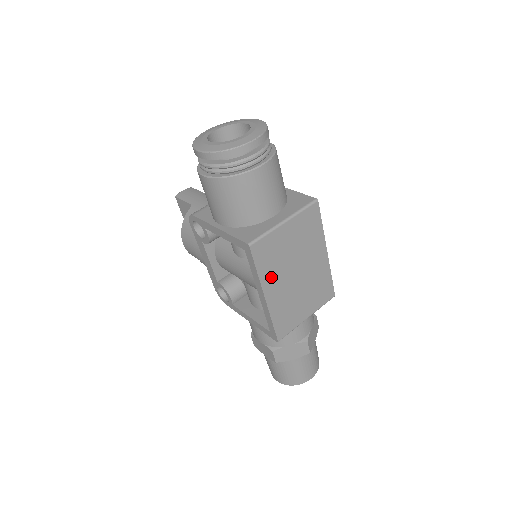
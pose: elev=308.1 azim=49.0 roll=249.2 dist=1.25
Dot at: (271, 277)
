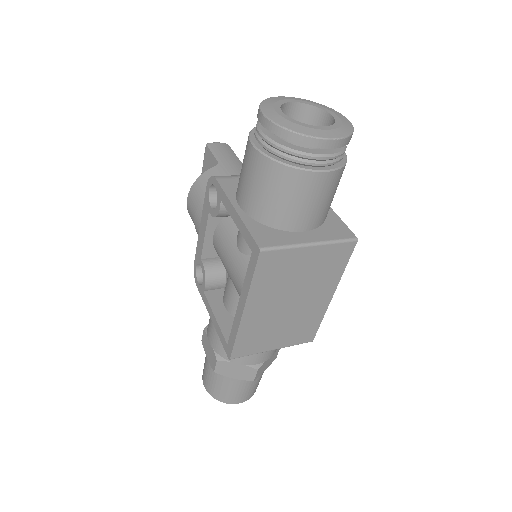
Dot at: (262, 293)
